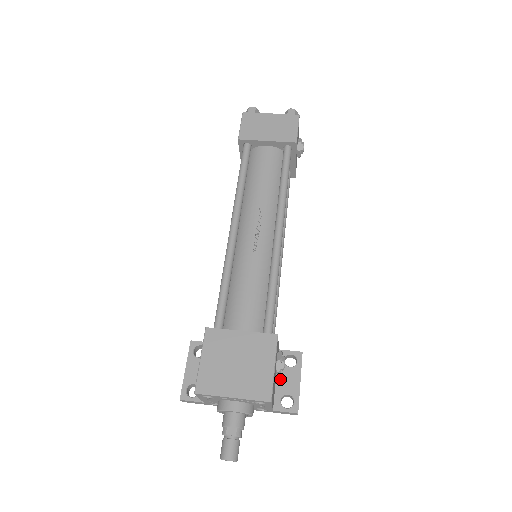
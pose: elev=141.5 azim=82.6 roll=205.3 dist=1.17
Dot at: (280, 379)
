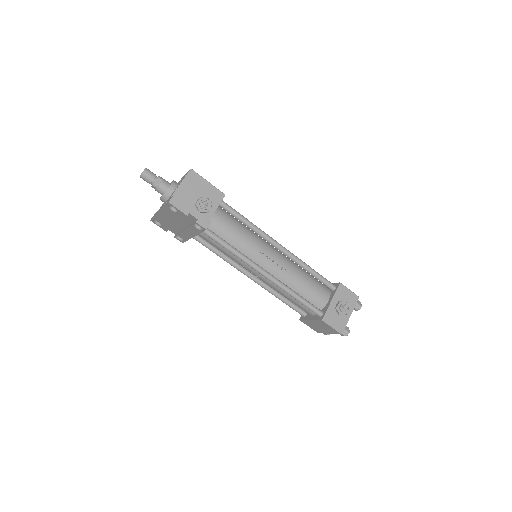
Dot at: occluded
